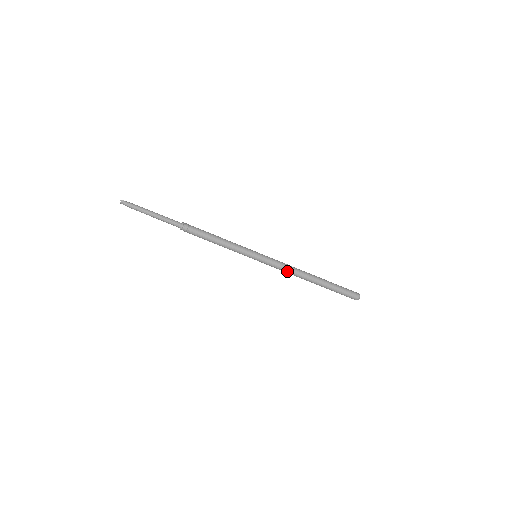
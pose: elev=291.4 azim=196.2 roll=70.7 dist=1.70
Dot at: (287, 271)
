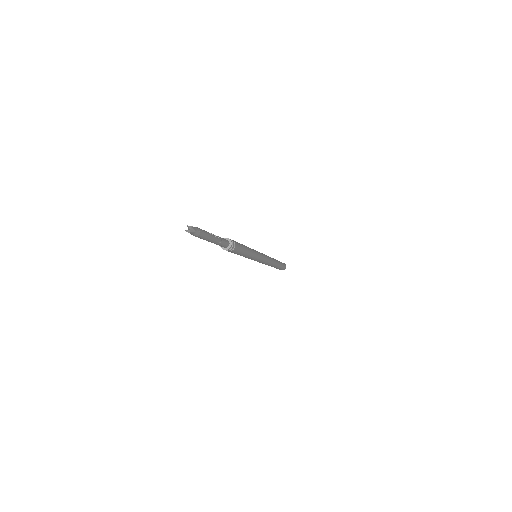
Dot at: occluded
